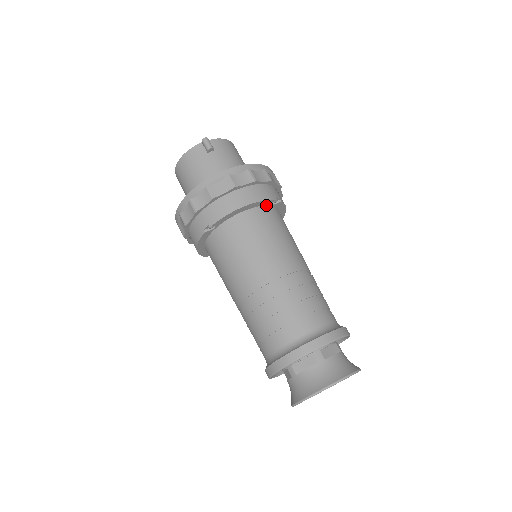
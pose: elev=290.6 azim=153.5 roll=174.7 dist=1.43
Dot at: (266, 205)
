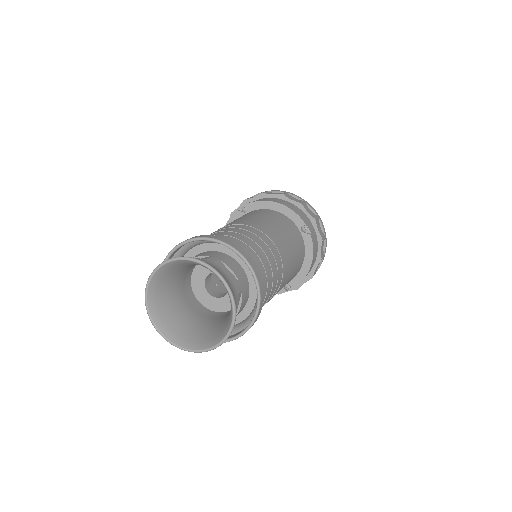
Dot at: (296, 225)
